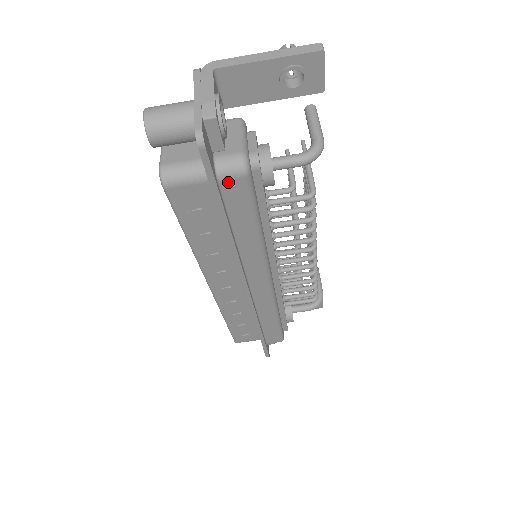
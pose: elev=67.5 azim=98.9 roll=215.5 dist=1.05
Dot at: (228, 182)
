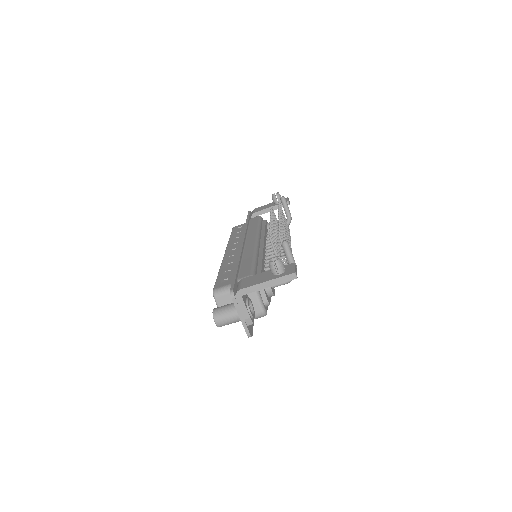
Dot at: occluded
